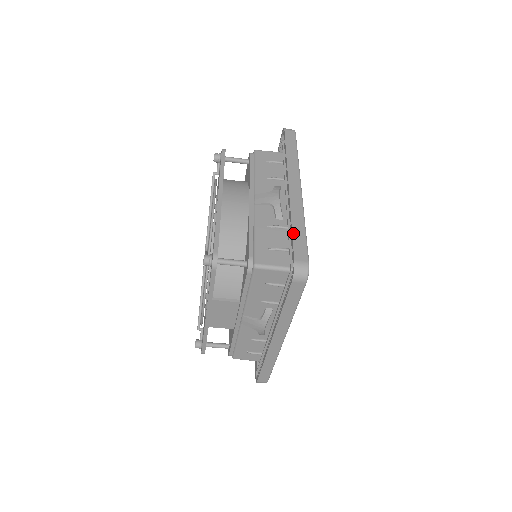
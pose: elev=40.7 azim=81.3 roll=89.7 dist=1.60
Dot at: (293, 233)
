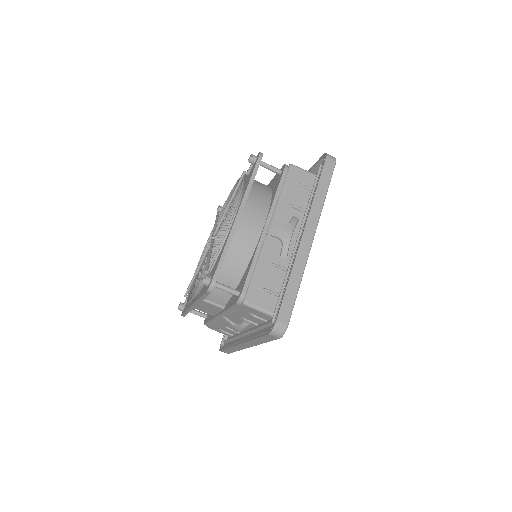
Dot at: (286, 290)
